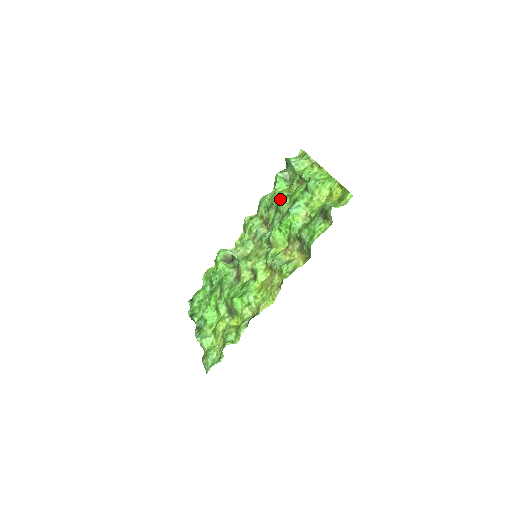
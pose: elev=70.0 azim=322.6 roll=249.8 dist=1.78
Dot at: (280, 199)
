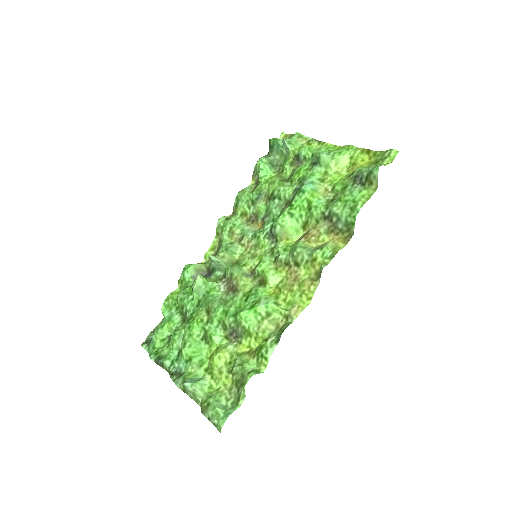
Dot at: (274, 185)
